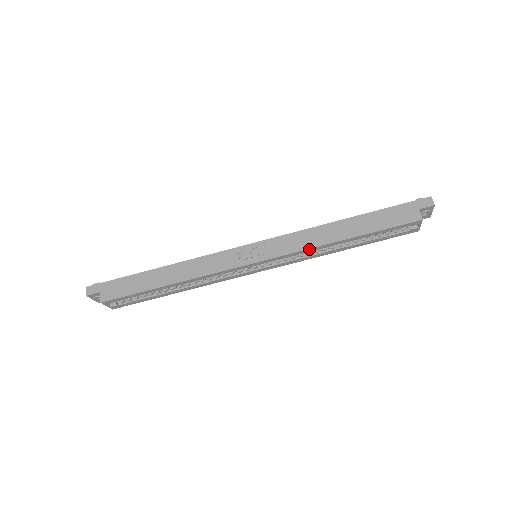
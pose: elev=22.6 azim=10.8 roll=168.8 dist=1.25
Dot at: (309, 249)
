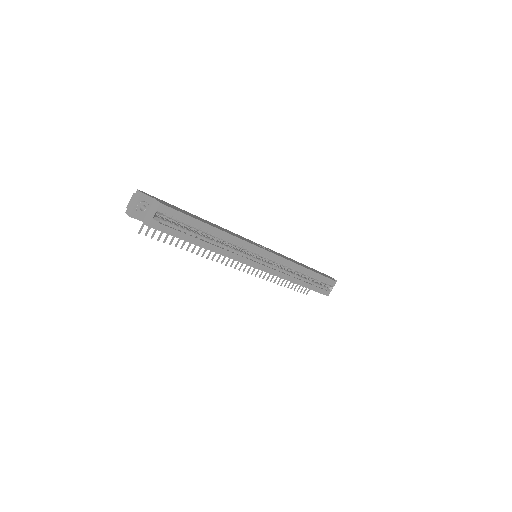
Dot at: (293, 263)
